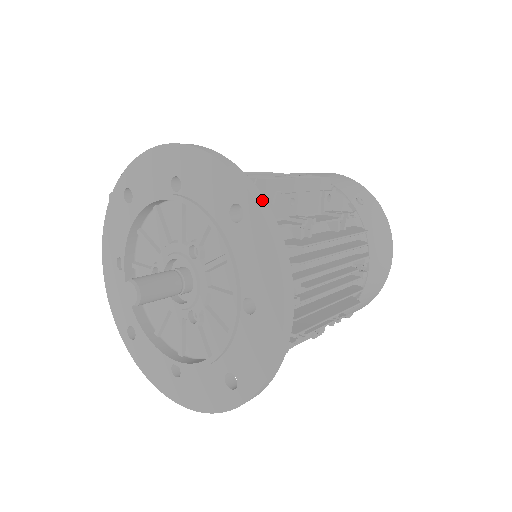
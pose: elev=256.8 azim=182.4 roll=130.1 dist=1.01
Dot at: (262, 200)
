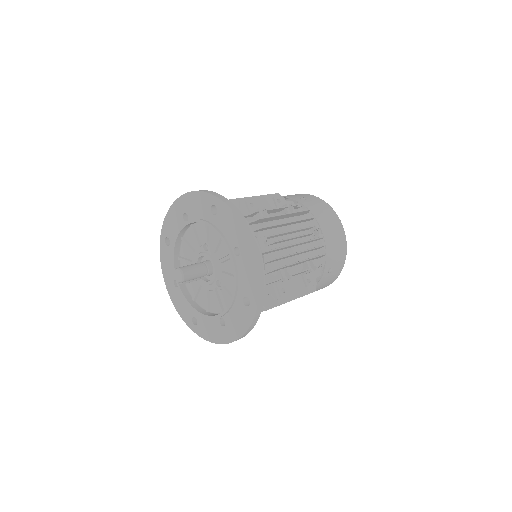
Dot at: (222, 197)
